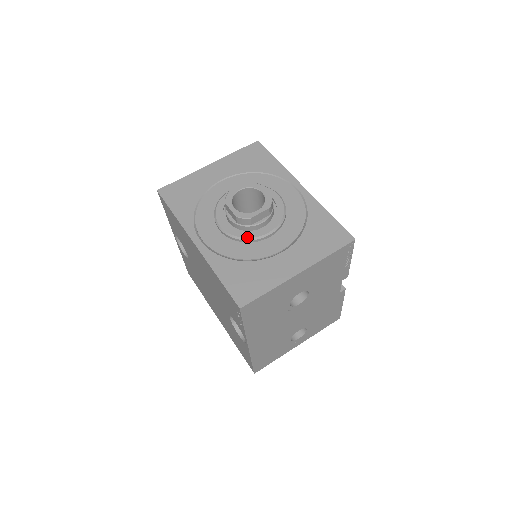
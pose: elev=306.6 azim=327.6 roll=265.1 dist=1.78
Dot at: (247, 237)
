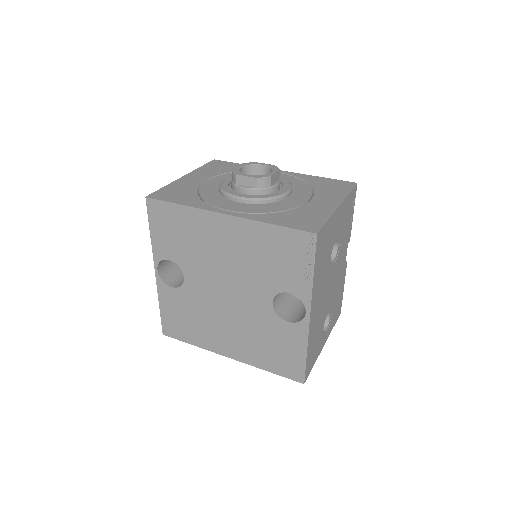
Dot at: (273, 196)
